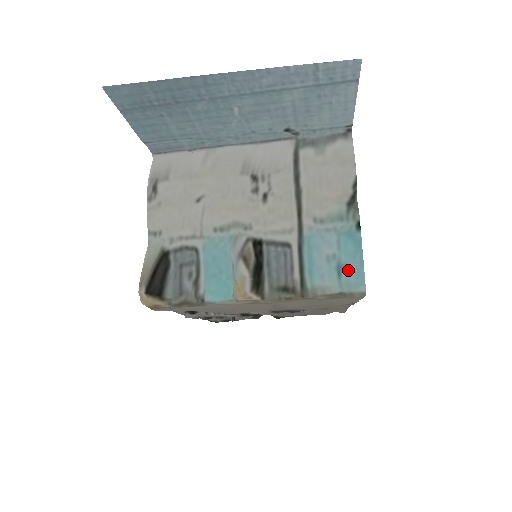
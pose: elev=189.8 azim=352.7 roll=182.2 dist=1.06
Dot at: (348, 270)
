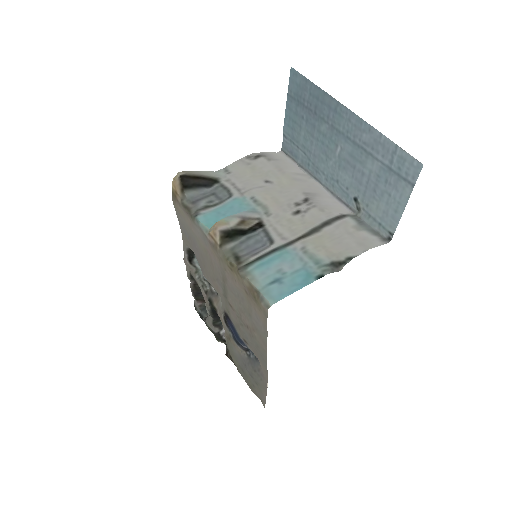
Dot at: (280, 286)
